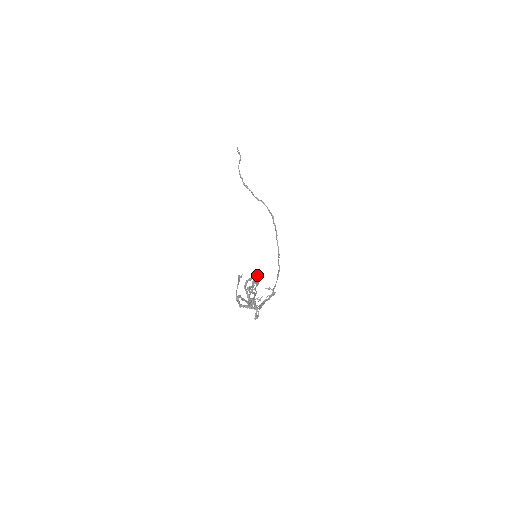
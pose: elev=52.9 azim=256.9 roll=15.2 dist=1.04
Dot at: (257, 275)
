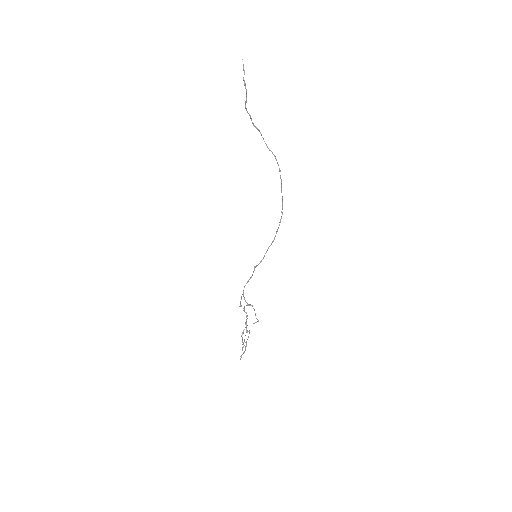
Dot at: occluded
